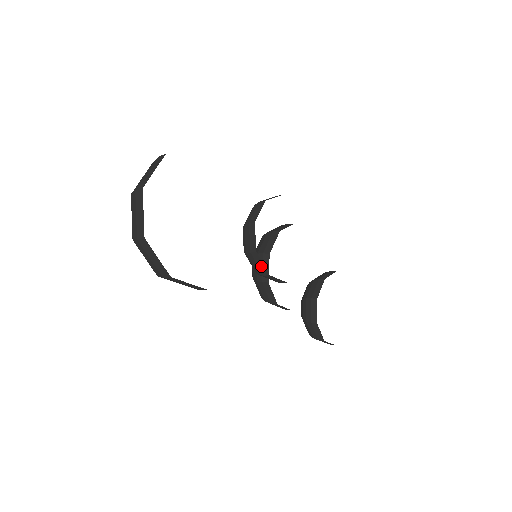
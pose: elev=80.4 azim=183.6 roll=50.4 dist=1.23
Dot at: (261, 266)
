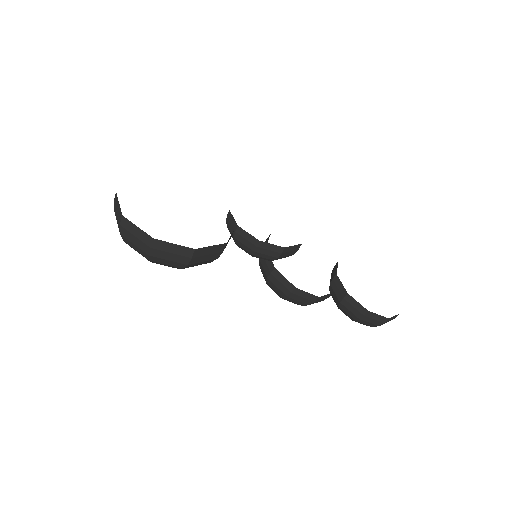
Dot at: (249, 238)
